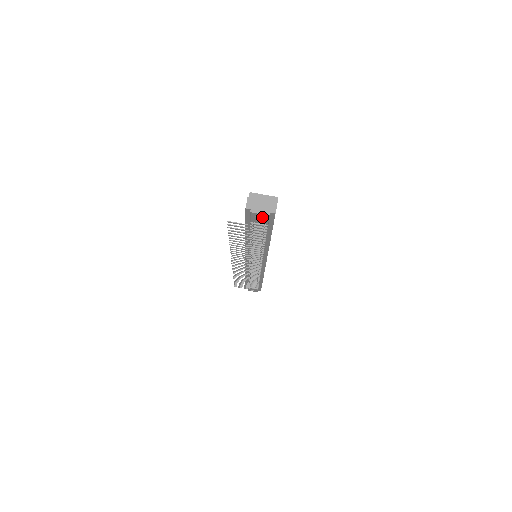
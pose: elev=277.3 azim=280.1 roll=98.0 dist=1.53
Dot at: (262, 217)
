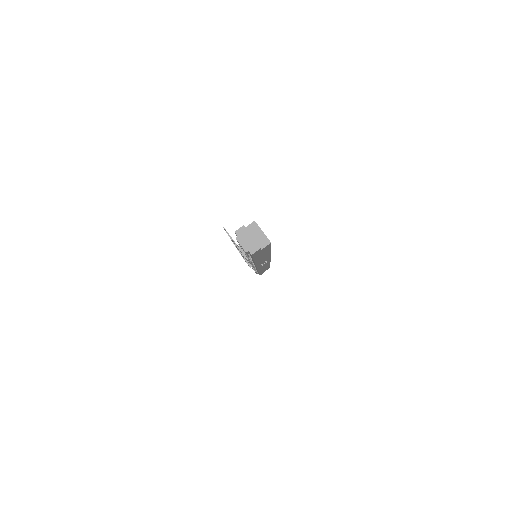
Dot at: occluded
